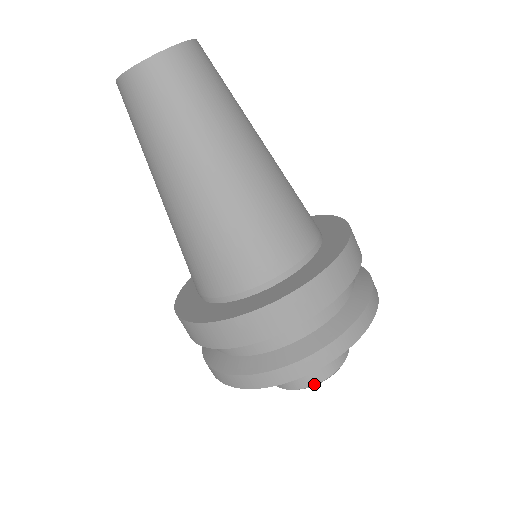
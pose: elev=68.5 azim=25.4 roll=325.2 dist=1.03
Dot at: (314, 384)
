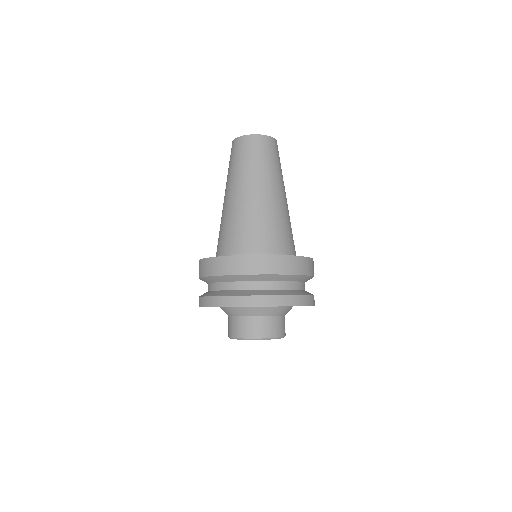
Dot at: (257, 338)
